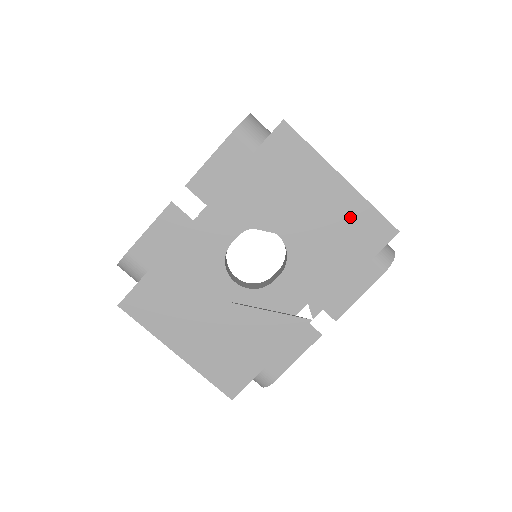
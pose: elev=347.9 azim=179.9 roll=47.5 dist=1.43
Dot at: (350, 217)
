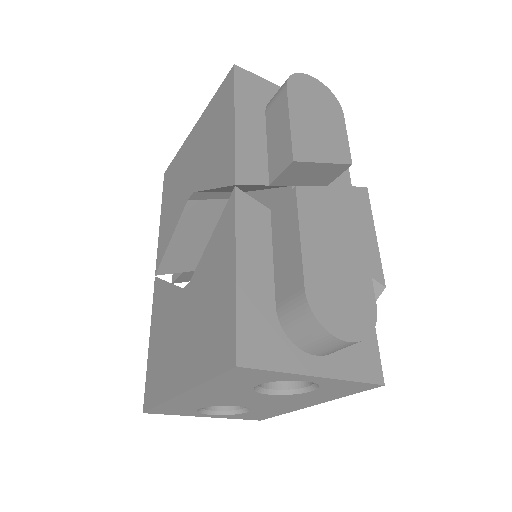
Dot at: (209, 122)
